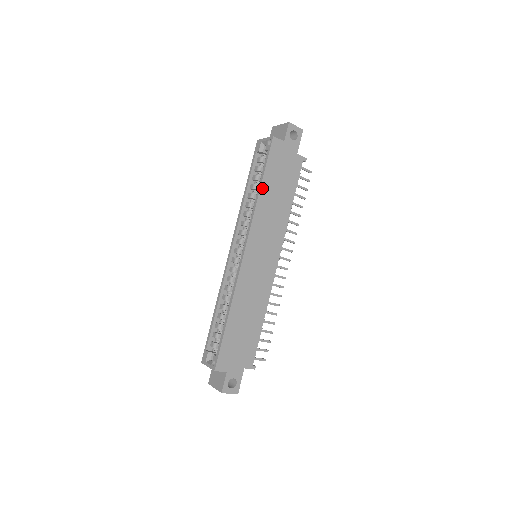
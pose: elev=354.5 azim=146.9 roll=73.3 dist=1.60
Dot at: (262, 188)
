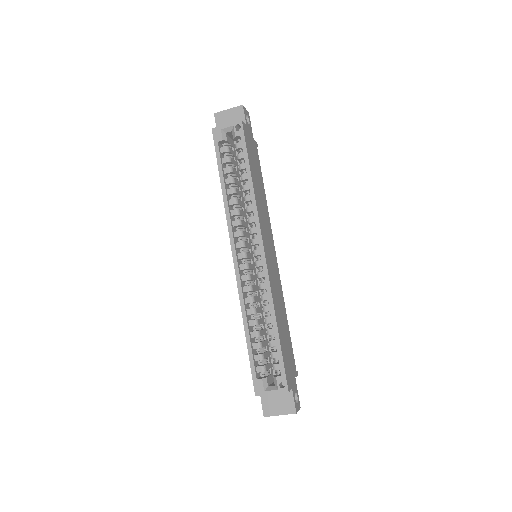
Dot at: (252, 178)
